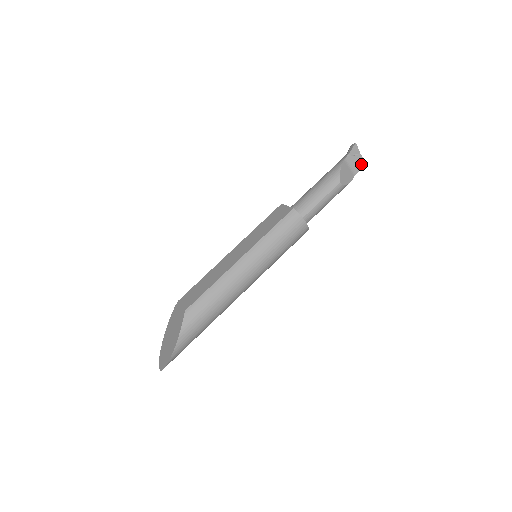
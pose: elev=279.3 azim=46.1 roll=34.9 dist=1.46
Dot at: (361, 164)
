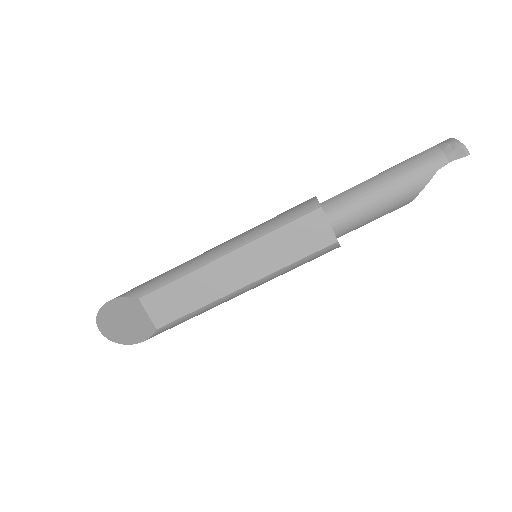
Dot at: occluded
